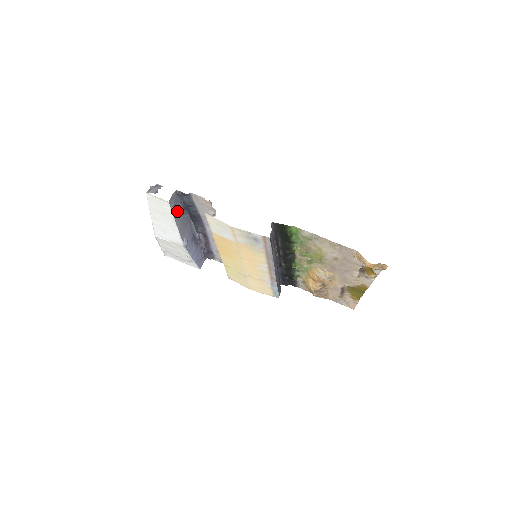
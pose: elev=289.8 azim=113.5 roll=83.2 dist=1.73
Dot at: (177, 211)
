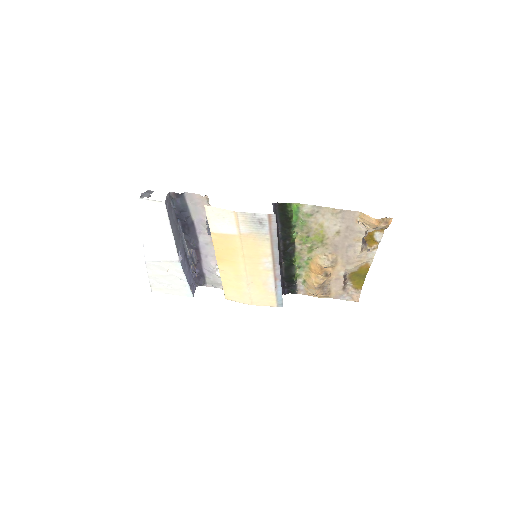
Dot at: (171, 217)
